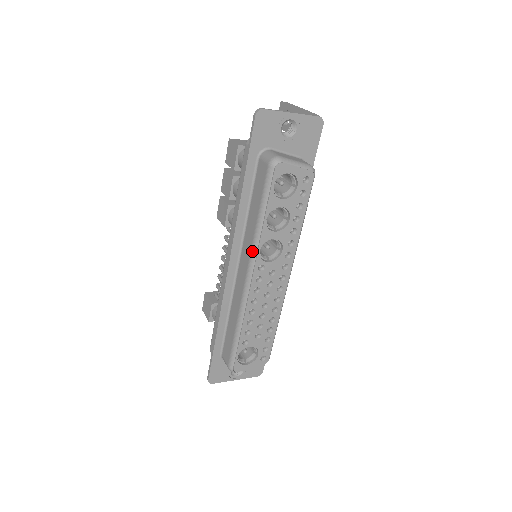
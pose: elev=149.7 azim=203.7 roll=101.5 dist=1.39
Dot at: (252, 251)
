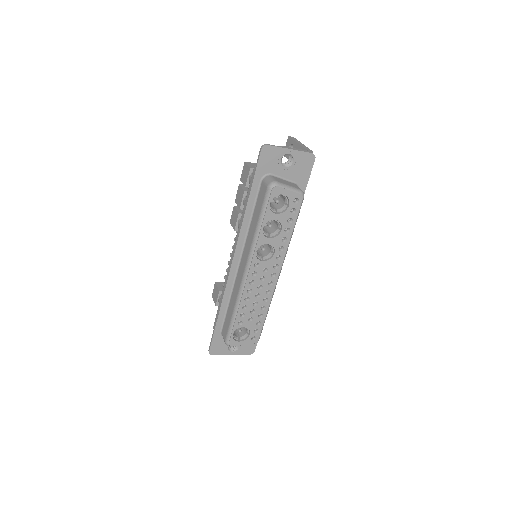
Dot at: (250, 251)
